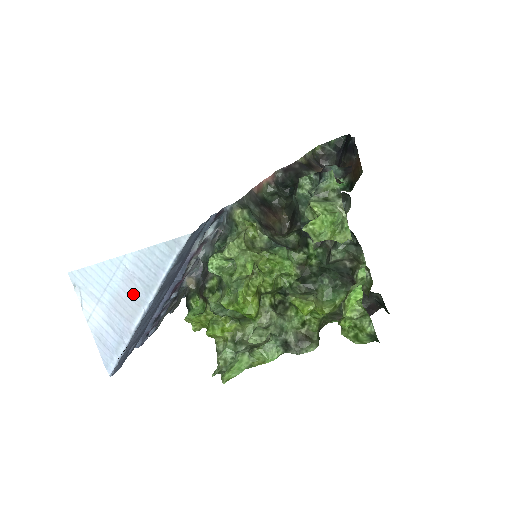
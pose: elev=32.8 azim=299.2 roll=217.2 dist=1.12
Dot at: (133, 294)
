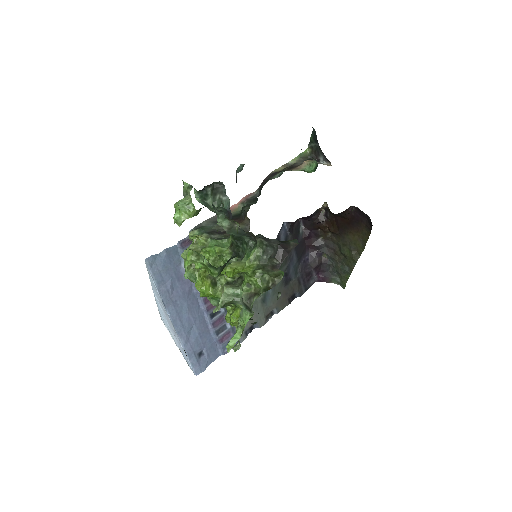
Dot at: (165, 313)
